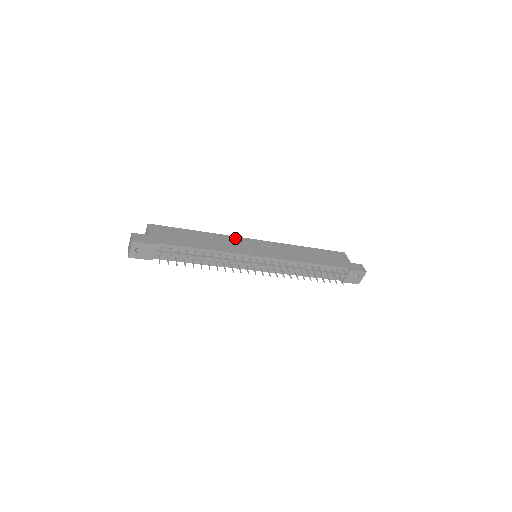
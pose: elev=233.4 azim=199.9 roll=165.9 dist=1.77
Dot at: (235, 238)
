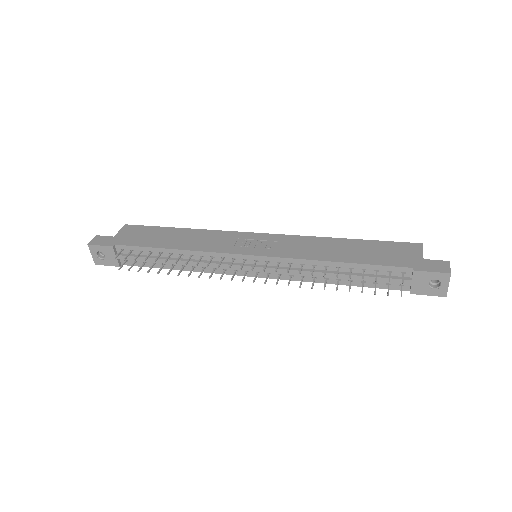
Dot at: (228, 233)
